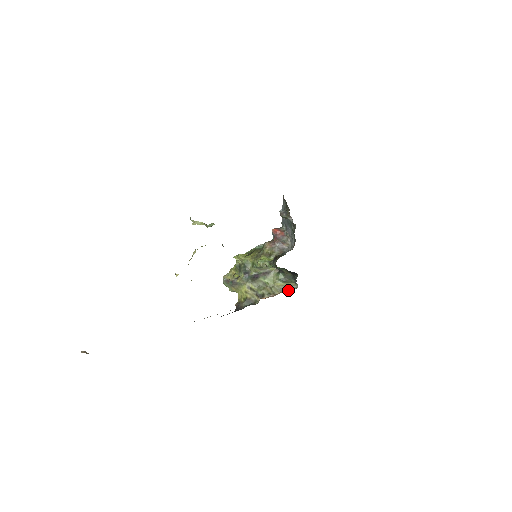
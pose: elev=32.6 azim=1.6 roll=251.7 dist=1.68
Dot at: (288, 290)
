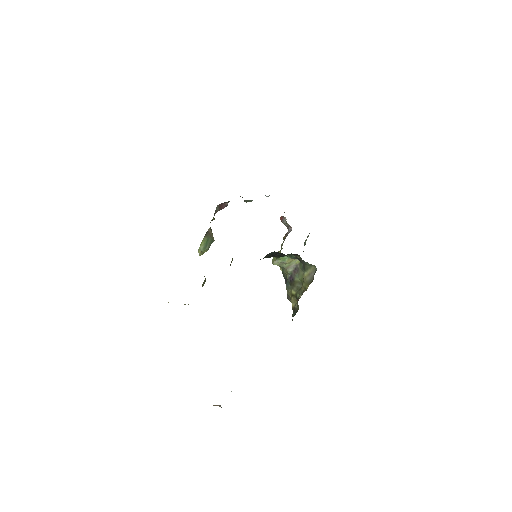
Dot at: (313, 278)
